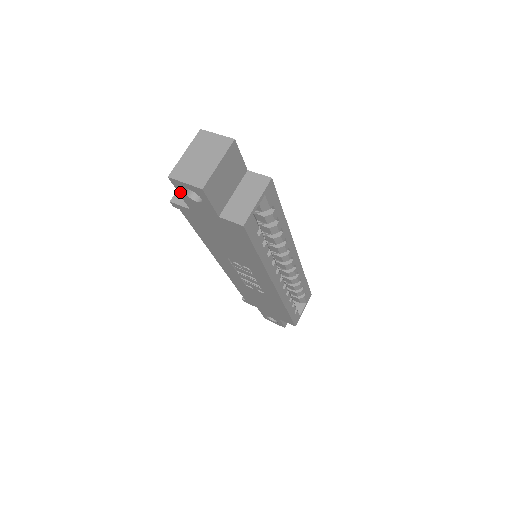
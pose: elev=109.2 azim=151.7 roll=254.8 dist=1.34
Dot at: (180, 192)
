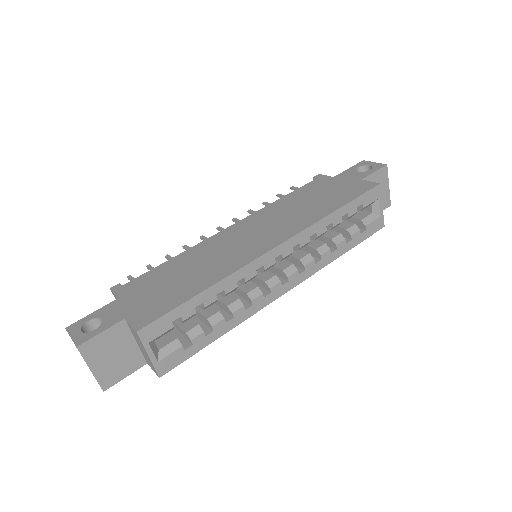
Dot at: occluded
